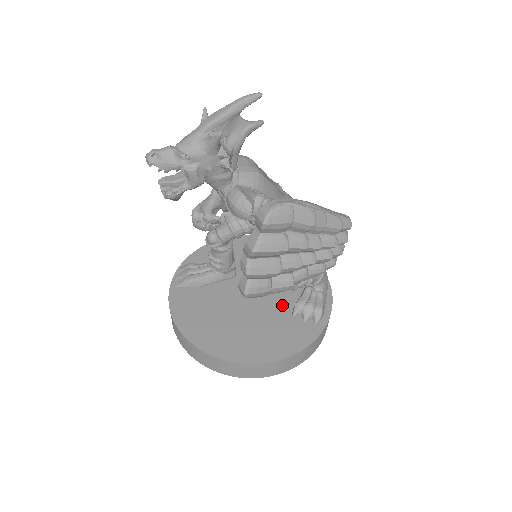
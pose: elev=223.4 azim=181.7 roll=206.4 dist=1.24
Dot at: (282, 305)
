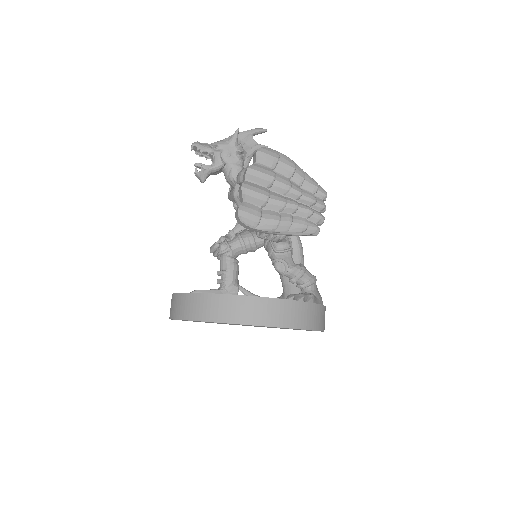
Dot at: occluded
